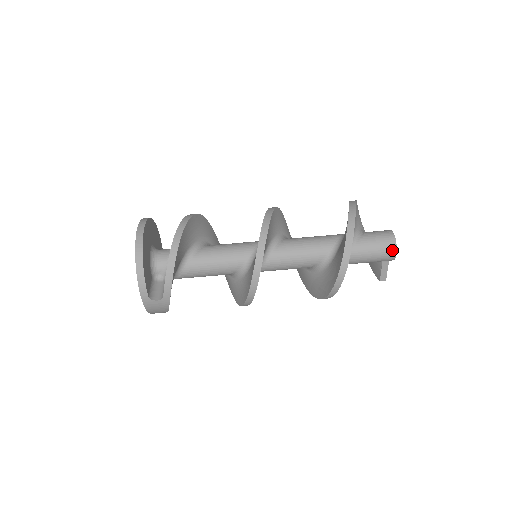
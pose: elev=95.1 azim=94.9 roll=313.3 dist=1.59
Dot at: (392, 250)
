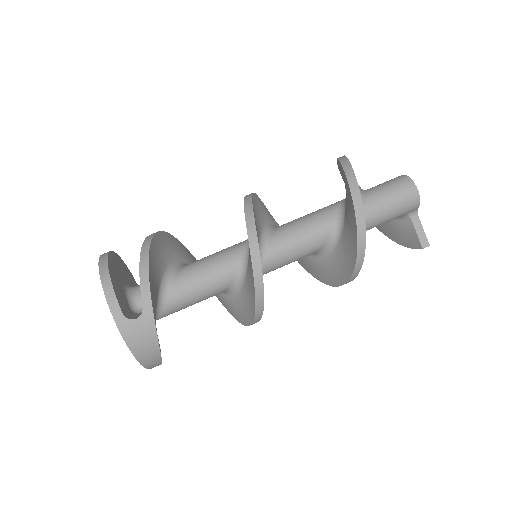
Dot at: (410, 186)
